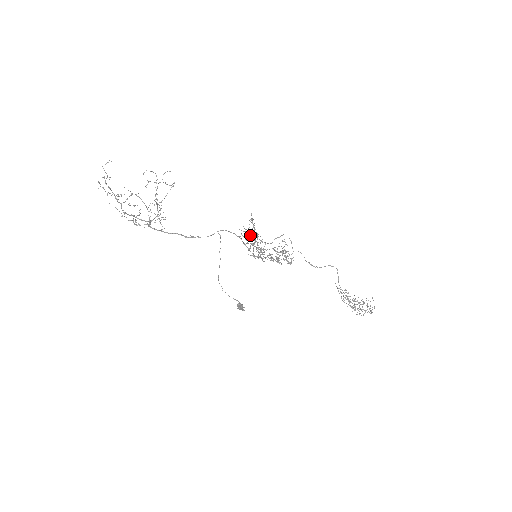
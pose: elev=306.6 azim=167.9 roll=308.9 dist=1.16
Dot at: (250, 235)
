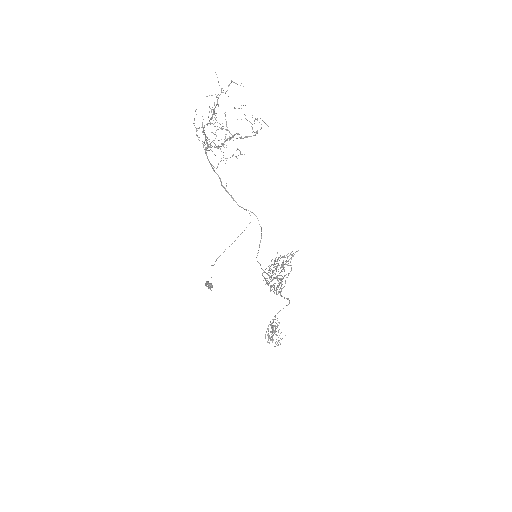
Dot at: occluded
